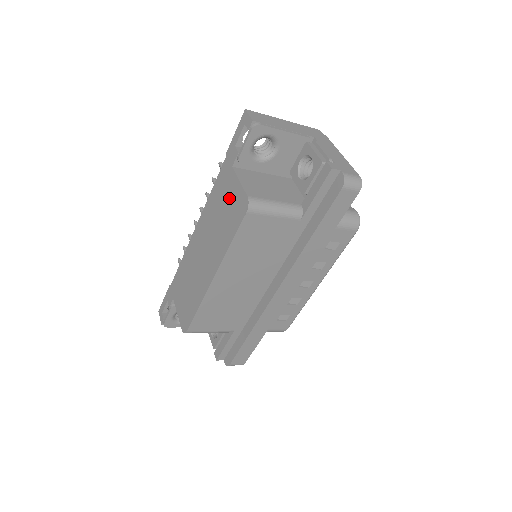
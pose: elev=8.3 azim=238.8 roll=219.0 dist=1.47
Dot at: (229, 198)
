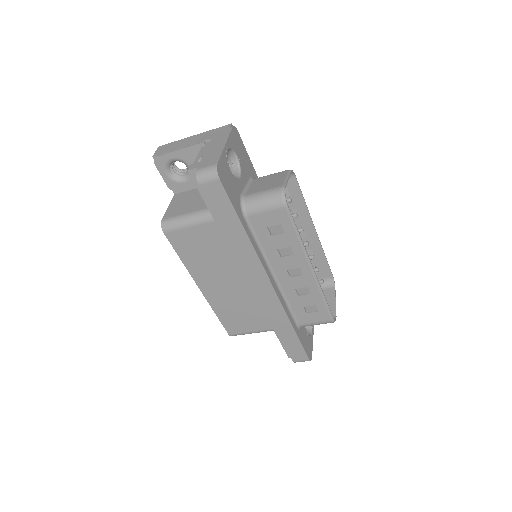
Dot at: occluded
